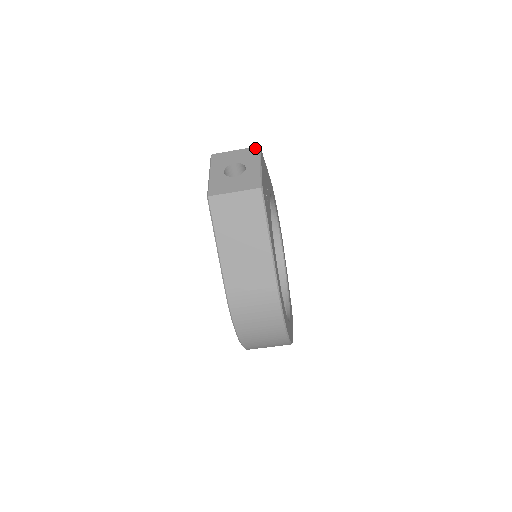
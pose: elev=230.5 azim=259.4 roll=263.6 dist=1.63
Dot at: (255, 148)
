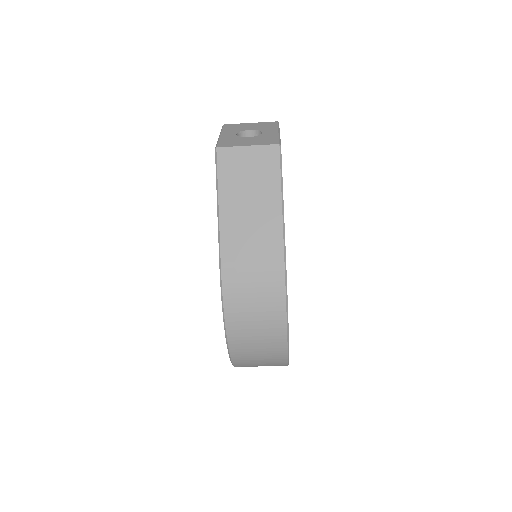
Dot at: (273, 122)
